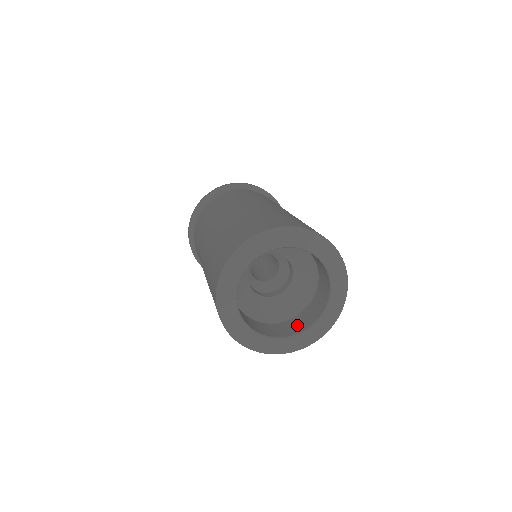
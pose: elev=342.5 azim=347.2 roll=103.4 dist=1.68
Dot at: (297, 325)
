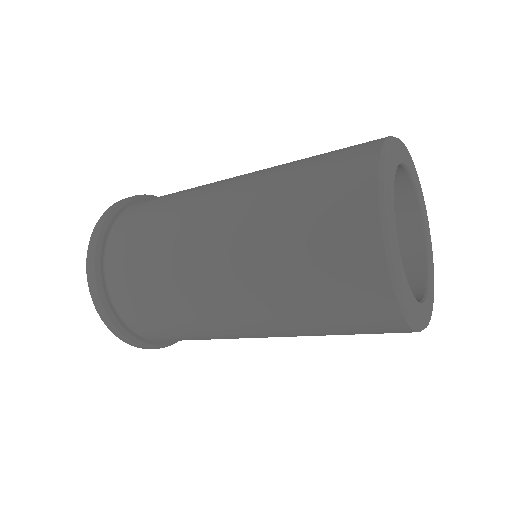
Dot at: occluded
